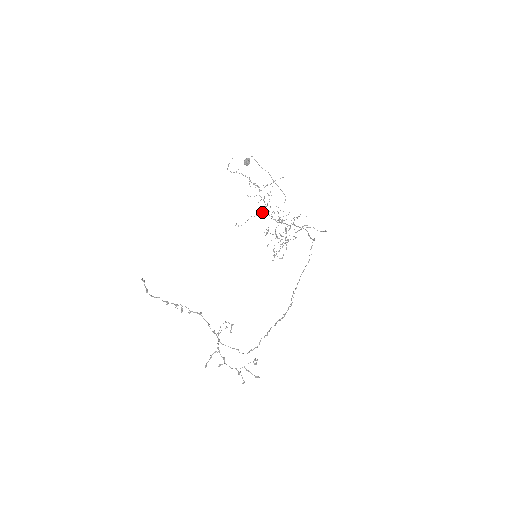
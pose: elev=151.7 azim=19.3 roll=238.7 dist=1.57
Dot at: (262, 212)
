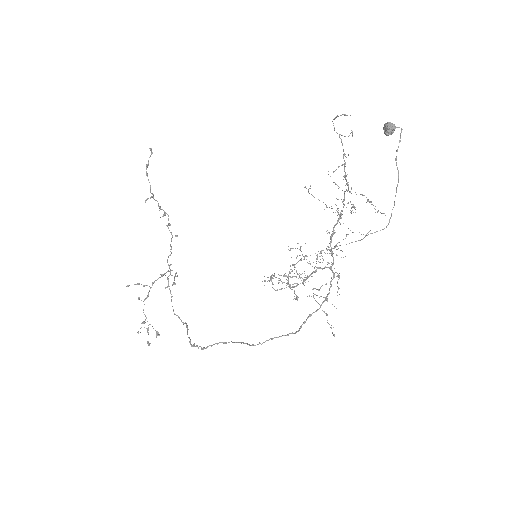
Dot at: occluded
